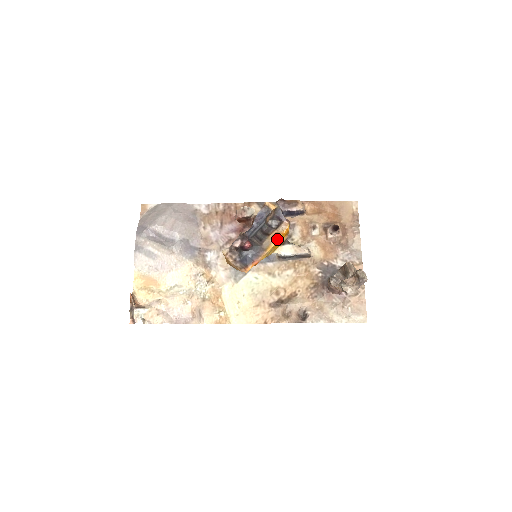
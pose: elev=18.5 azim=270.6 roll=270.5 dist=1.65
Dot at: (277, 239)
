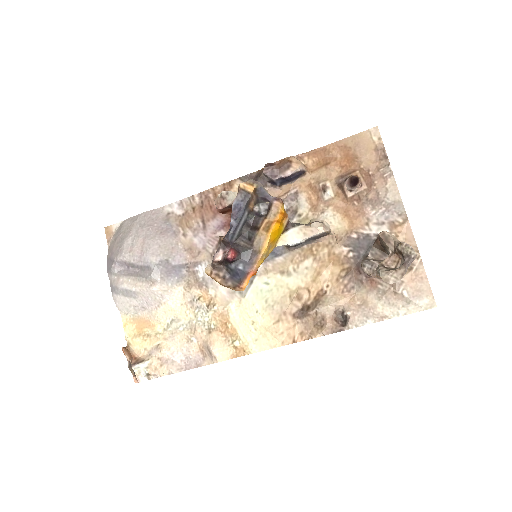
Dot at: (271, 231)
